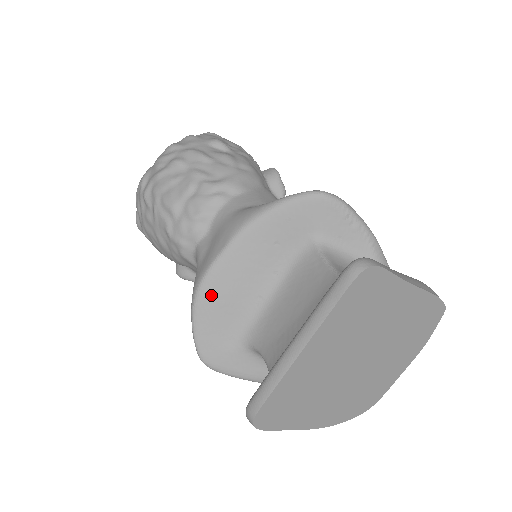
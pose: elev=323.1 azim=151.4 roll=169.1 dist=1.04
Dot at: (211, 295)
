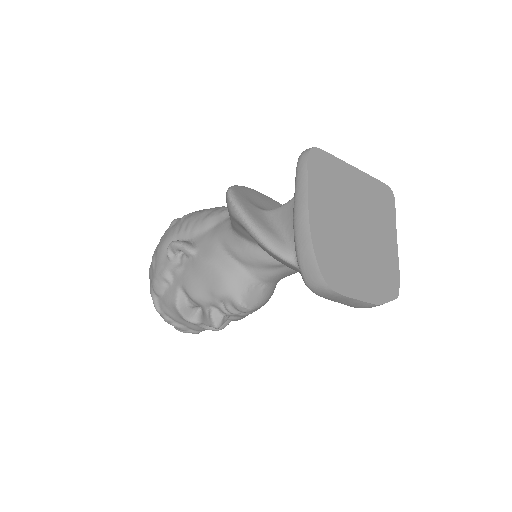
Dot at: (260, 195)
